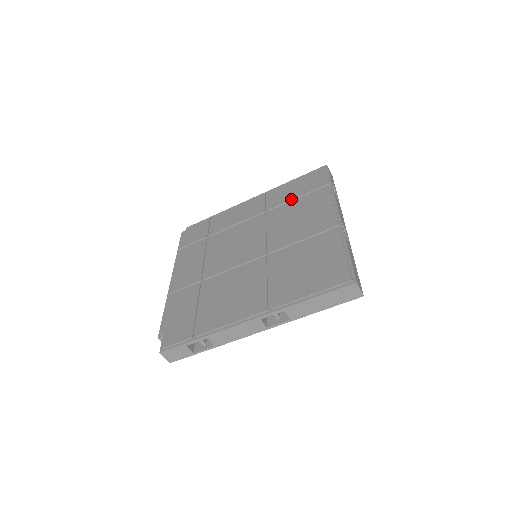
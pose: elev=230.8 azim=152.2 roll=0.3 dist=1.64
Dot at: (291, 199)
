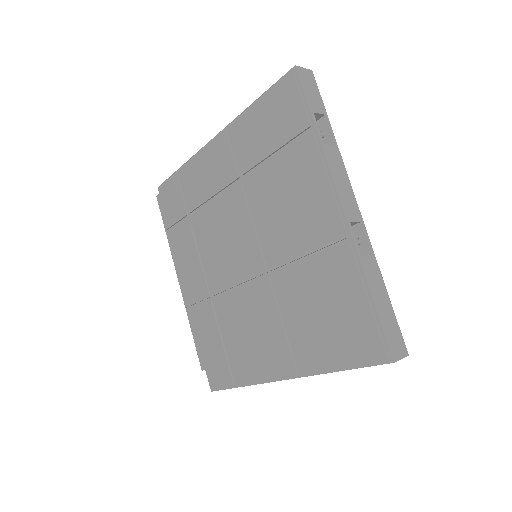
Dot at: (265, 157)
